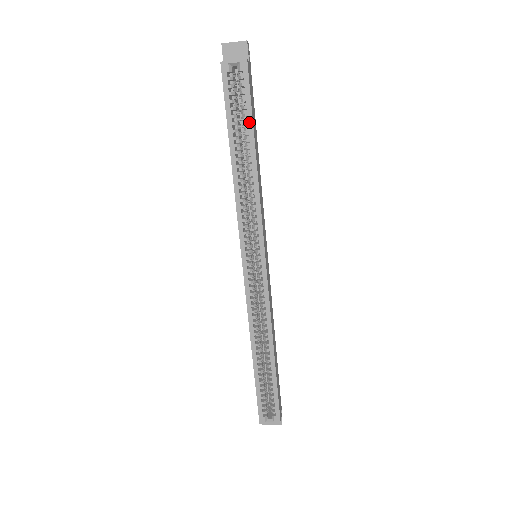
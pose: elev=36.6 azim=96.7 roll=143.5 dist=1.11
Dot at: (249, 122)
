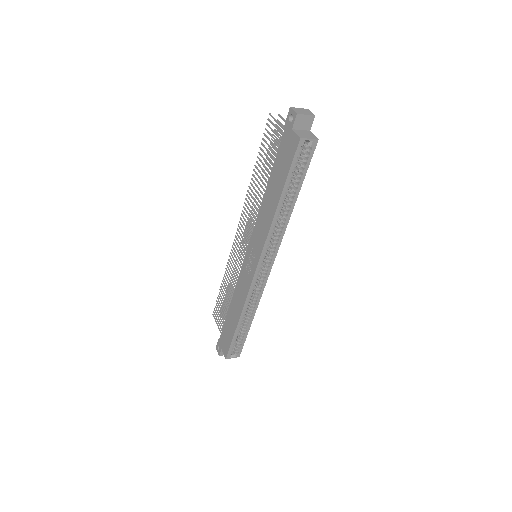
Dot at: (301, 181)
